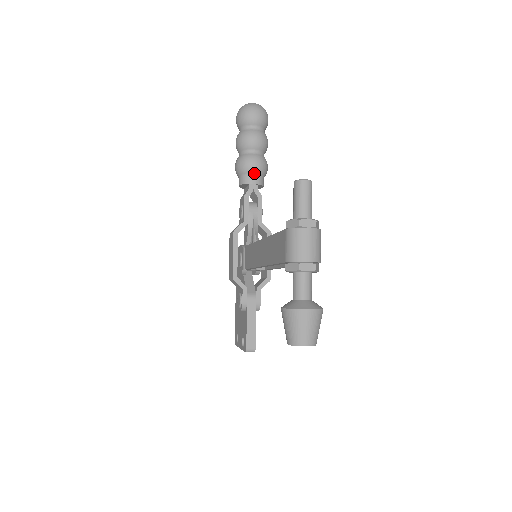
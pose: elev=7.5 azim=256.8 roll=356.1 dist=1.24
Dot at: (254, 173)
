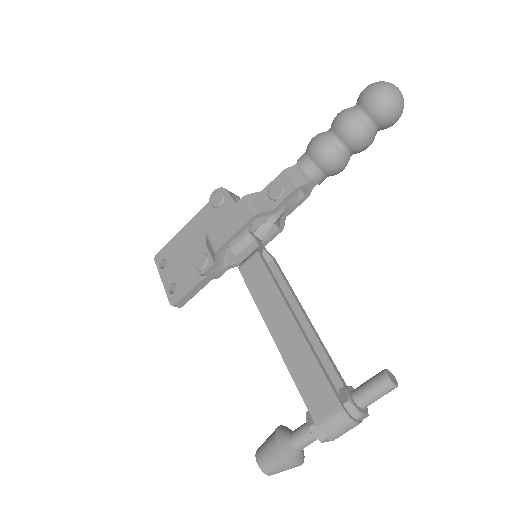
Dot at: (327, 174)
